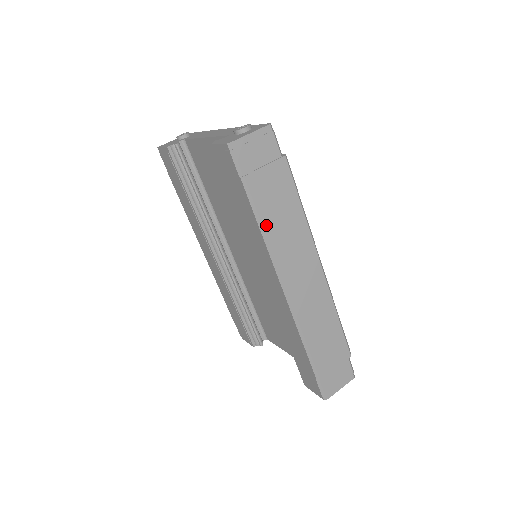
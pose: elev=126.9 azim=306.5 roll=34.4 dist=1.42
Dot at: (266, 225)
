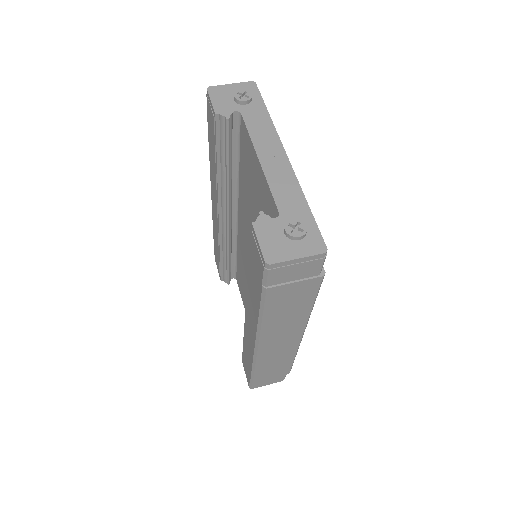
Dot at: (267, 316)
